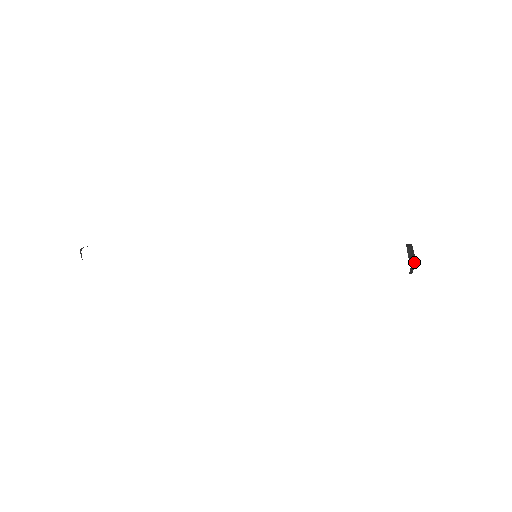
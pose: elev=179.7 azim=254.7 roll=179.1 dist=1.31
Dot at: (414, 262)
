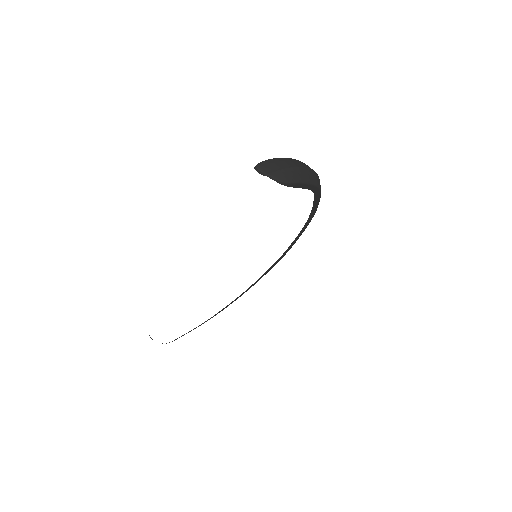
Dot at: (275, 173)
